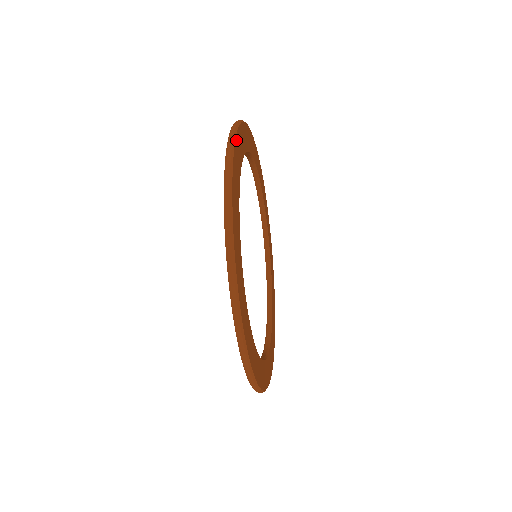
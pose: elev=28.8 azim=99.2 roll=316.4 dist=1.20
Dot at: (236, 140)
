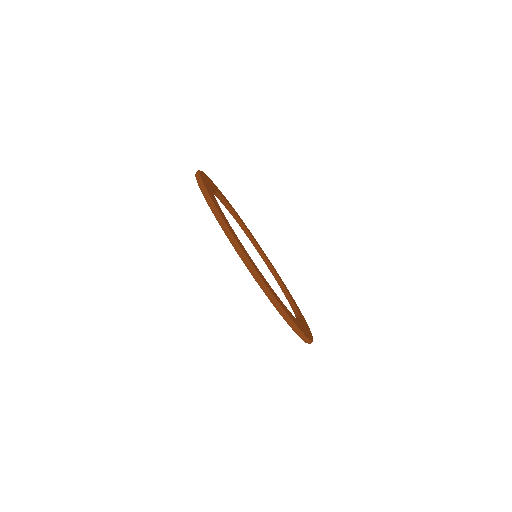
Dot at: (207, 176)
